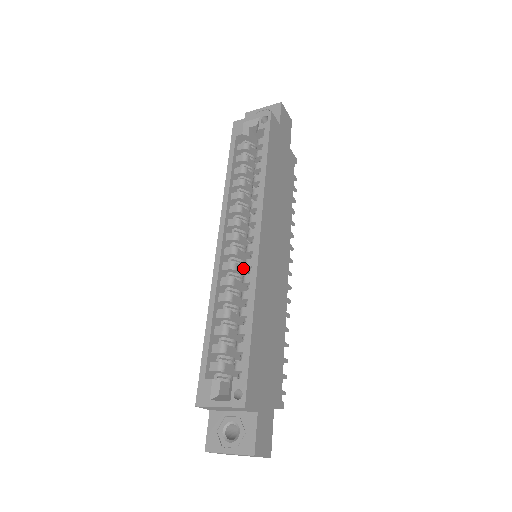
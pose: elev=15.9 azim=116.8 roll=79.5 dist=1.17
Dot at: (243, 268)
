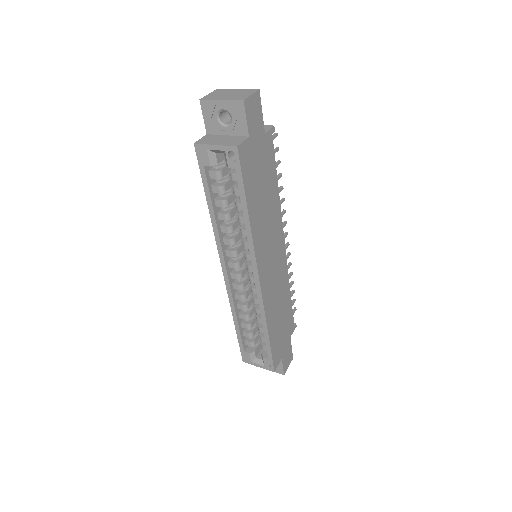
Dot at: occluded
